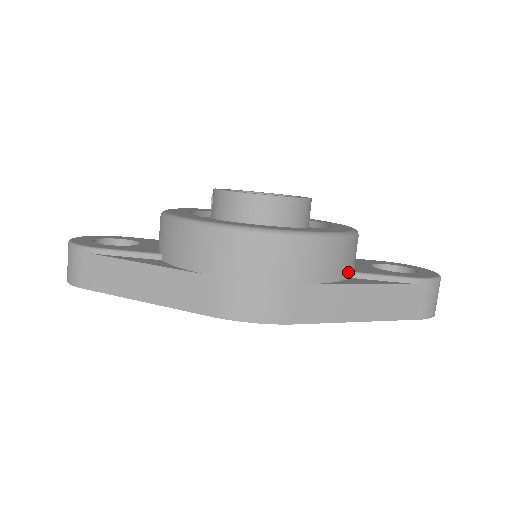
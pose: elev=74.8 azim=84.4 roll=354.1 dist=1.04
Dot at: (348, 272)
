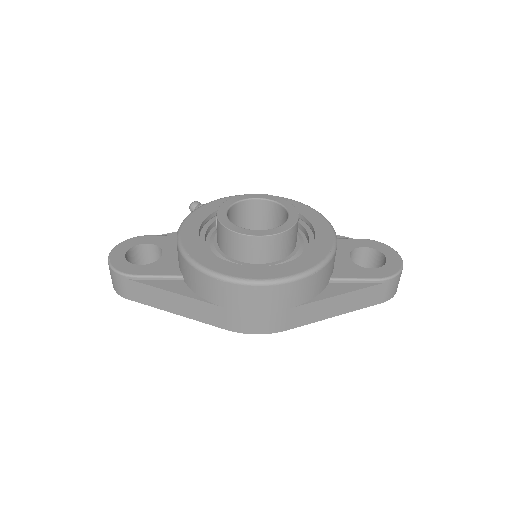
Dot at: (327, 282)
